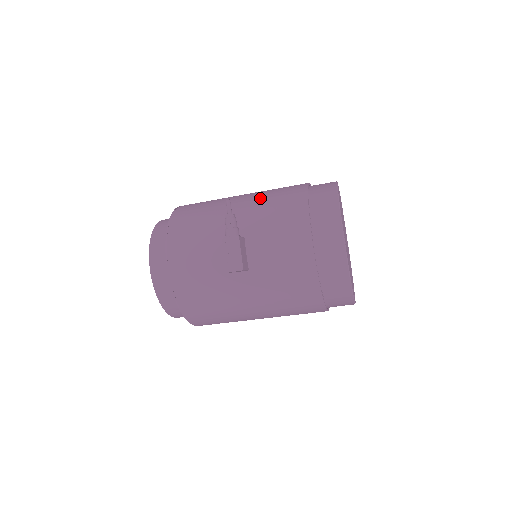
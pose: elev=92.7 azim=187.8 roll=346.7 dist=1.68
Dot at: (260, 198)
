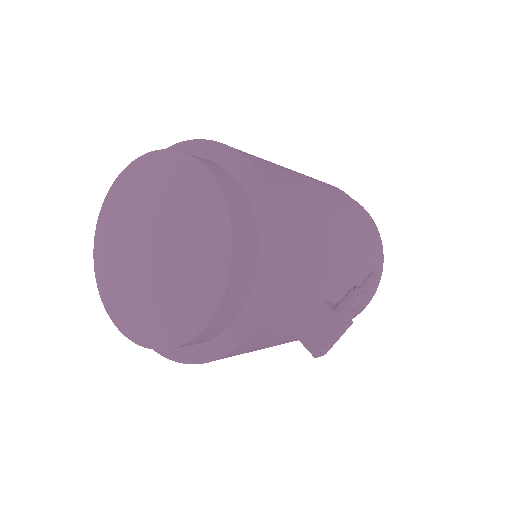
Dot at: (351, 235)
